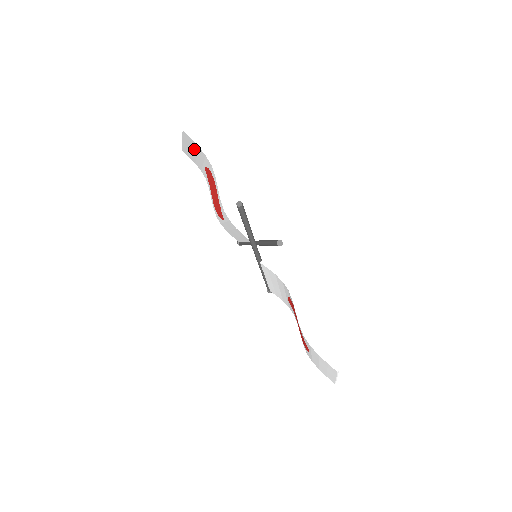
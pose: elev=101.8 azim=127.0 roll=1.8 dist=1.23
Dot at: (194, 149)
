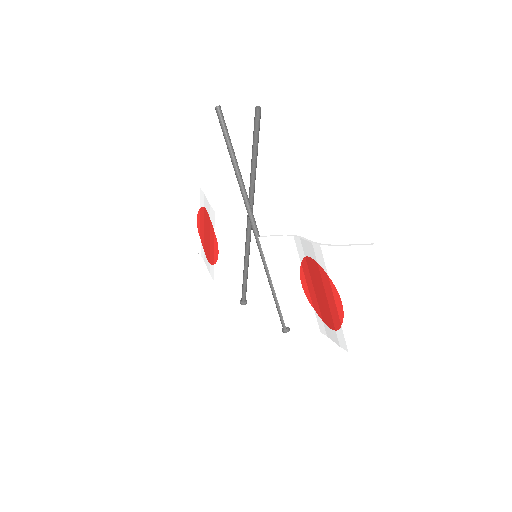
Dot at: (185, 200)
